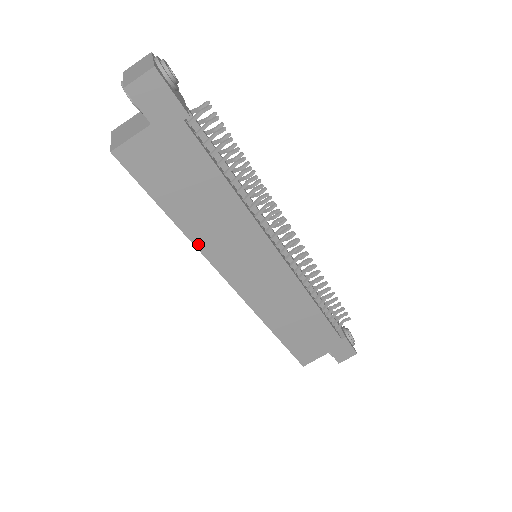
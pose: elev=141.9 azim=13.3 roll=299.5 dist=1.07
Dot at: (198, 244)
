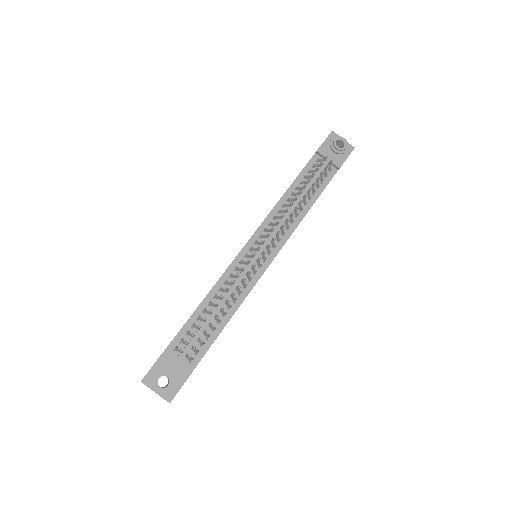
Dot at: occluded
